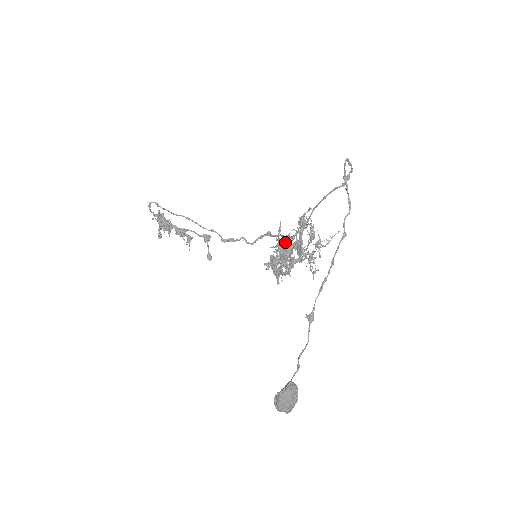
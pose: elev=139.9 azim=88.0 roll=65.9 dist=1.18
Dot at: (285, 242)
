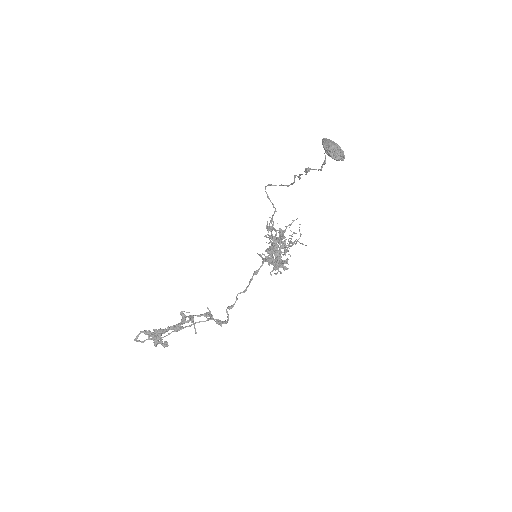
Dot at: occluded
